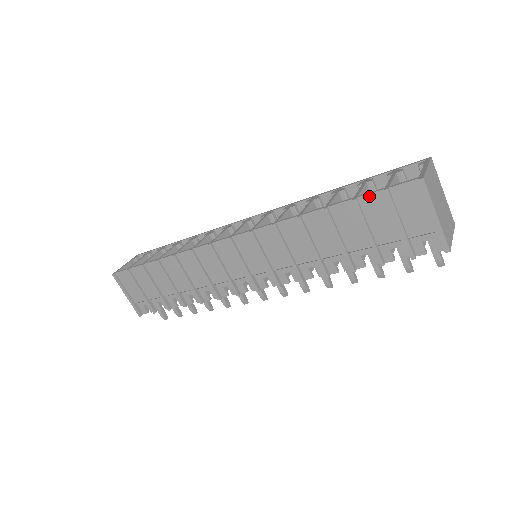
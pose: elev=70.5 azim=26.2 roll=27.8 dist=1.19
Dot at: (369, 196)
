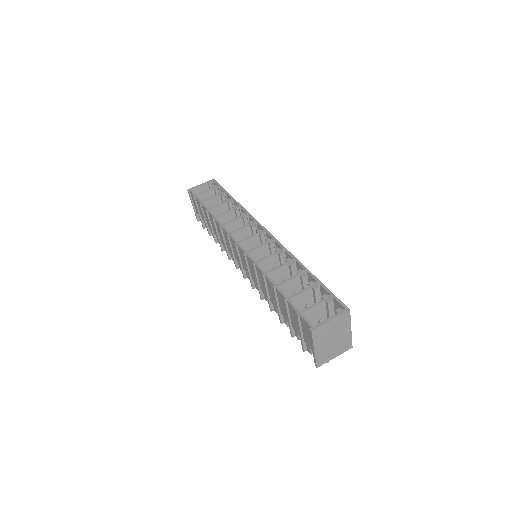
Dot at: (292, 306)
